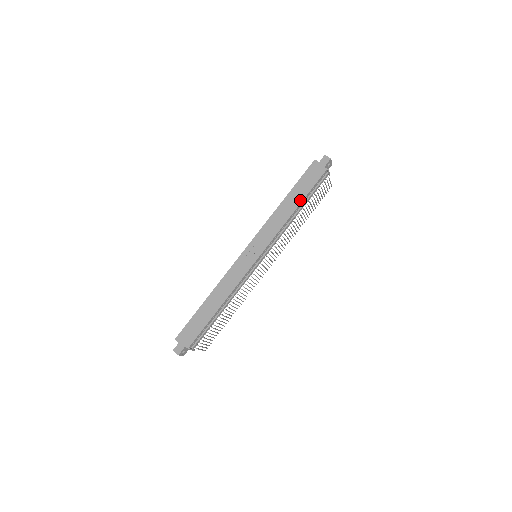
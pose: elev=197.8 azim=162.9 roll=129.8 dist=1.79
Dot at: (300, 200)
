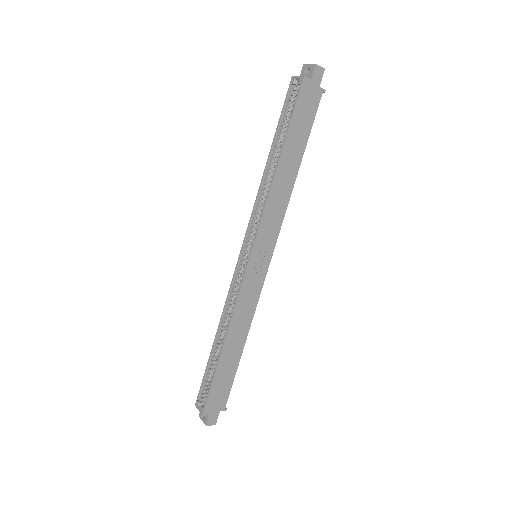
Dot at: (300, 155)
